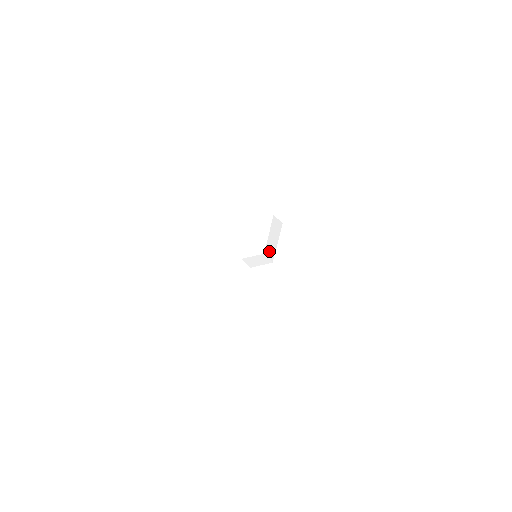
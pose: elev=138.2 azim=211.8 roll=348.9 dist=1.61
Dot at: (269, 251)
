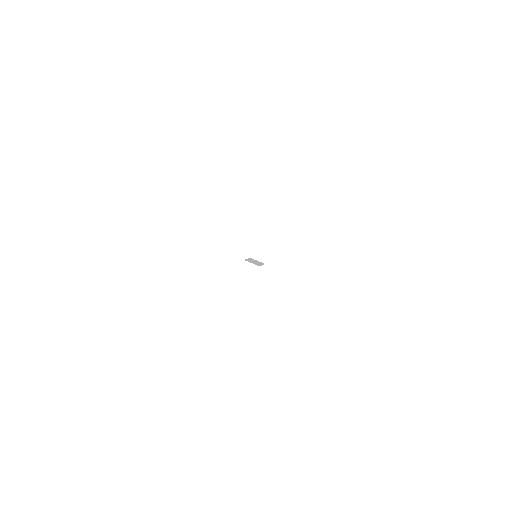
Dot at: (260, 253)
